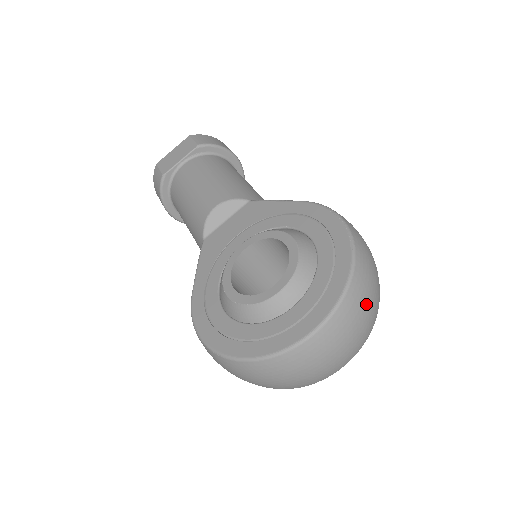
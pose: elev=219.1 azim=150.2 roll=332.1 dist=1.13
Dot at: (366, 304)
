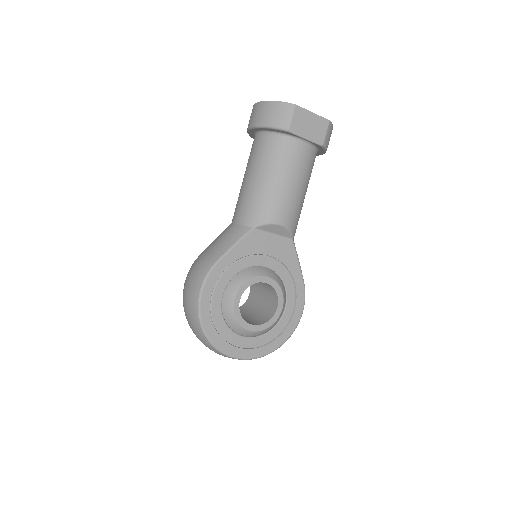
Dot at: occluded
